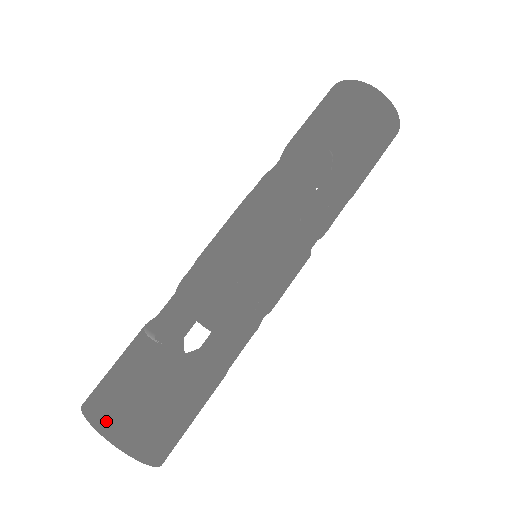
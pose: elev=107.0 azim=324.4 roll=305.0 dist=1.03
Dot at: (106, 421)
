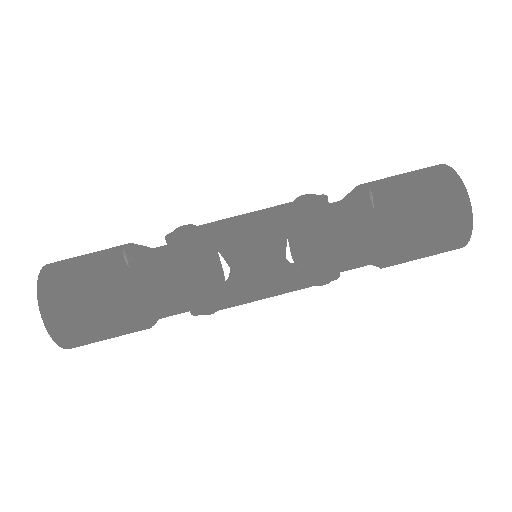
Dot at: (48, 277)
